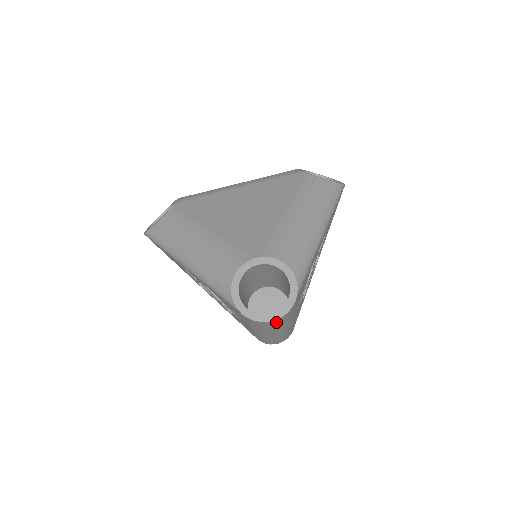
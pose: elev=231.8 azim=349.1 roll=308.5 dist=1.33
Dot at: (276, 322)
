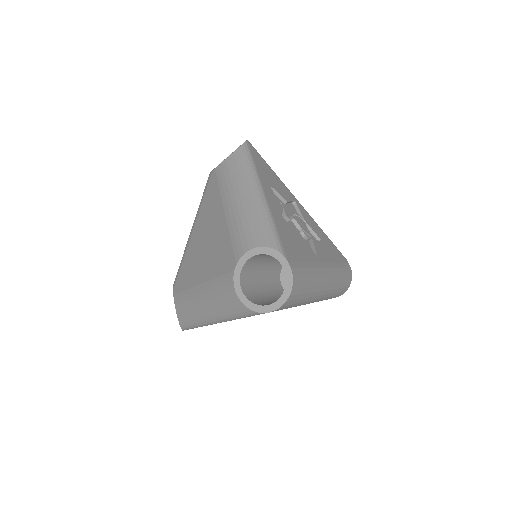
Dot at: (298, 288)
